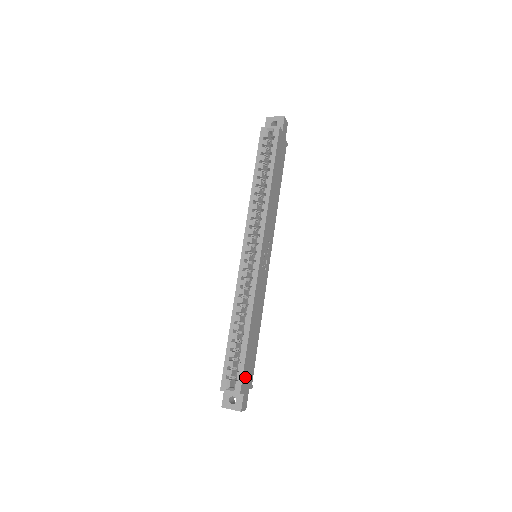
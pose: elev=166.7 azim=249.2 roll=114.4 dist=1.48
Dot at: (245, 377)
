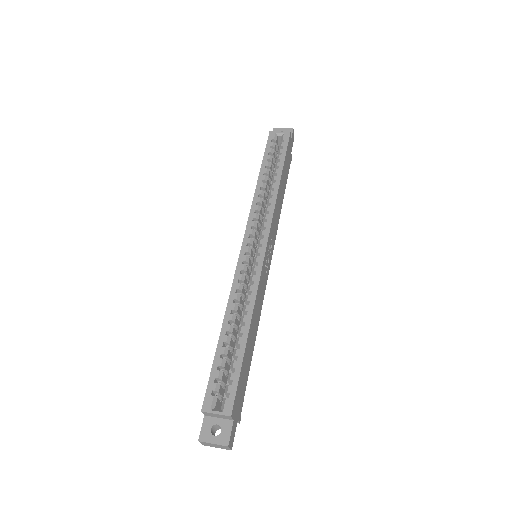
Dot at: (237, 396)
